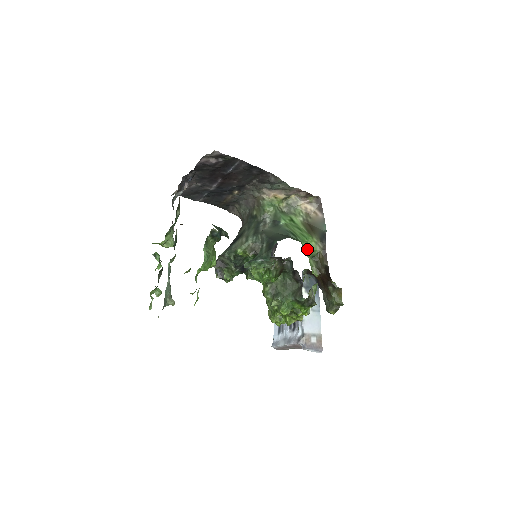
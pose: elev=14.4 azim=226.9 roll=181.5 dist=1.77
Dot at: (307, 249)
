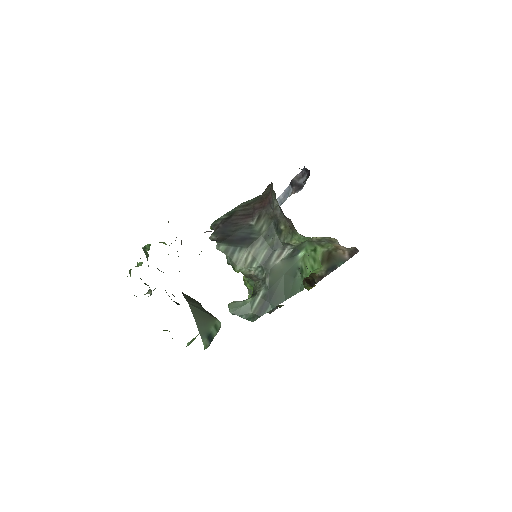
Dot at: occluded
